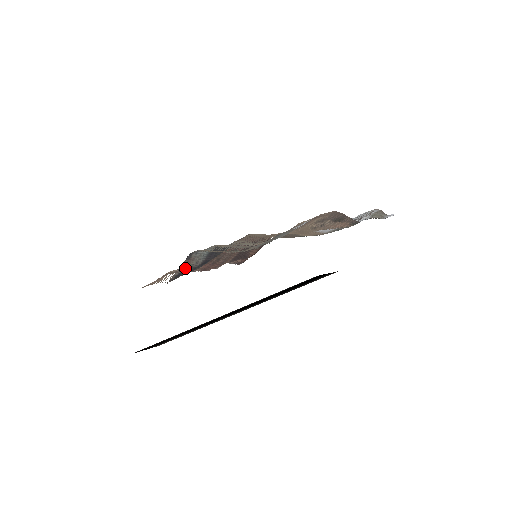
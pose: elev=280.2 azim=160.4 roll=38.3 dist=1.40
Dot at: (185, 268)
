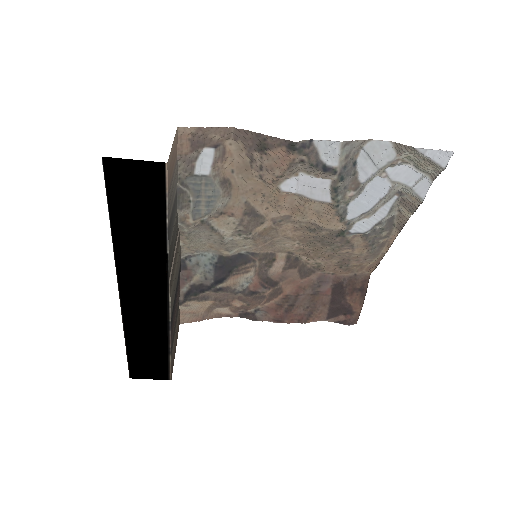
Dot at: (192, 285)
